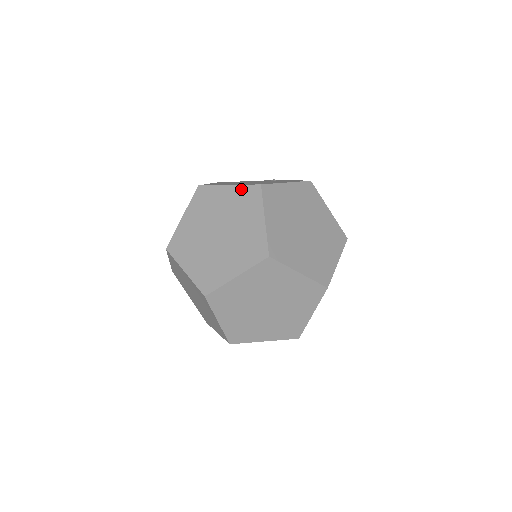
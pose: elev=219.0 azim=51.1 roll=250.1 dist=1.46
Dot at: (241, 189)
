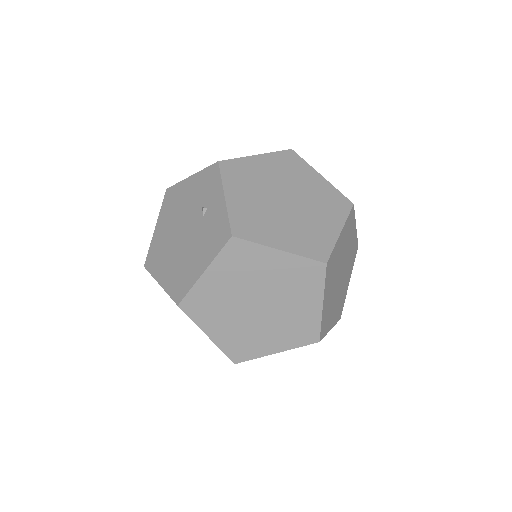
Dot at: occluded
